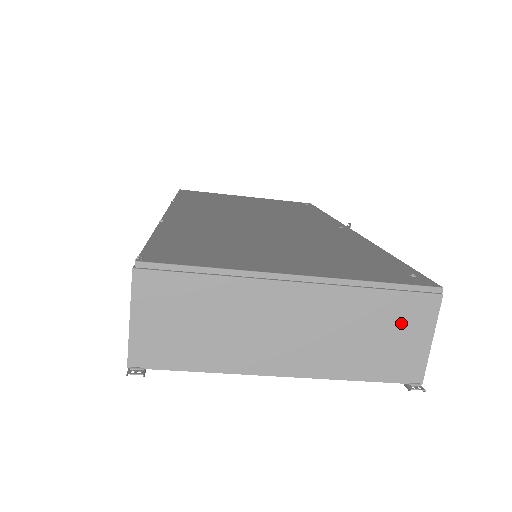
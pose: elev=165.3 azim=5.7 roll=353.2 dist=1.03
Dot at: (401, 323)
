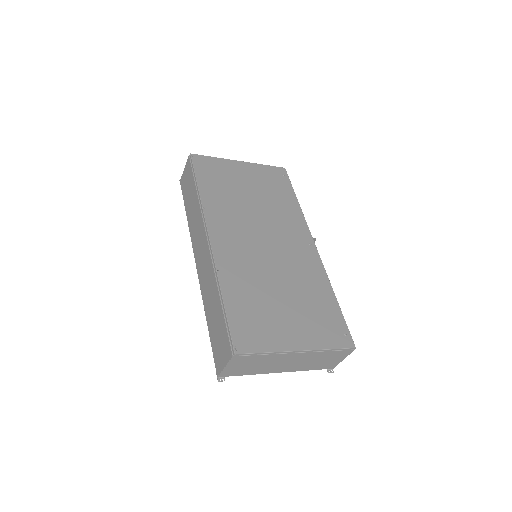
Dot at: (334, 357)
